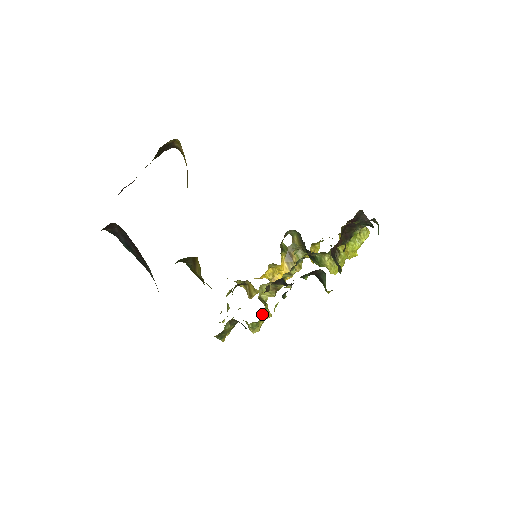
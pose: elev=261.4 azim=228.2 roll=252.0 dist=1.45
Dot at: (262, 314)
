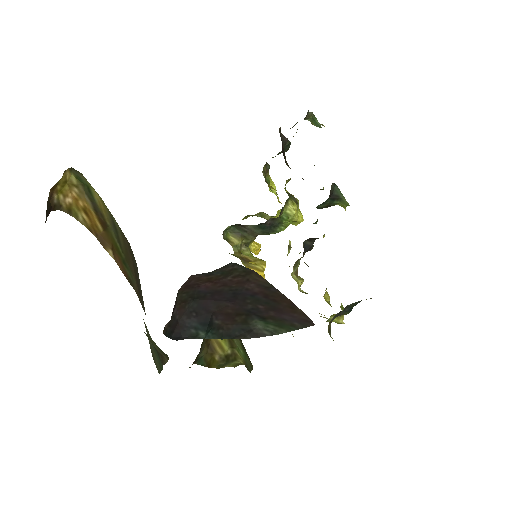
Dot at: (325, 299)
